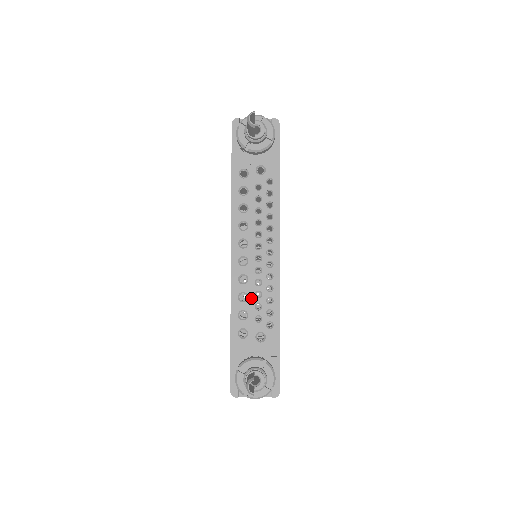
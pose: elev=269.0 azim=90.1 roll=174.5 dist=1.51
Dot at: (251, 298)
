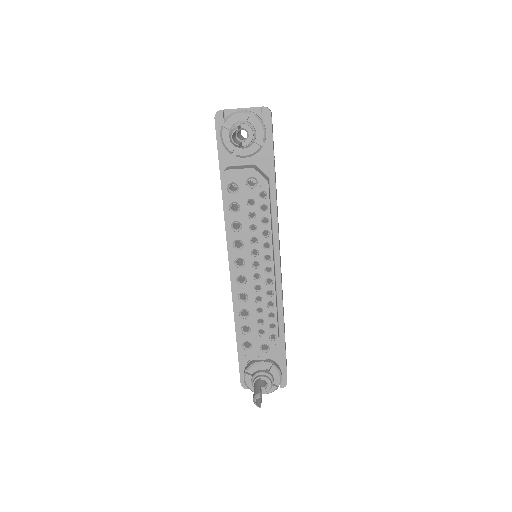
Dot at: (252, 314)
